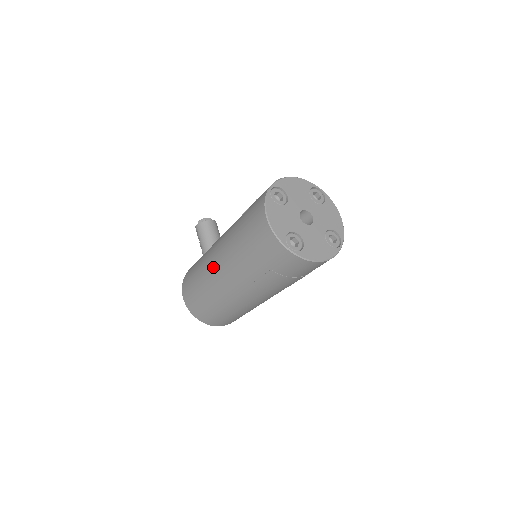
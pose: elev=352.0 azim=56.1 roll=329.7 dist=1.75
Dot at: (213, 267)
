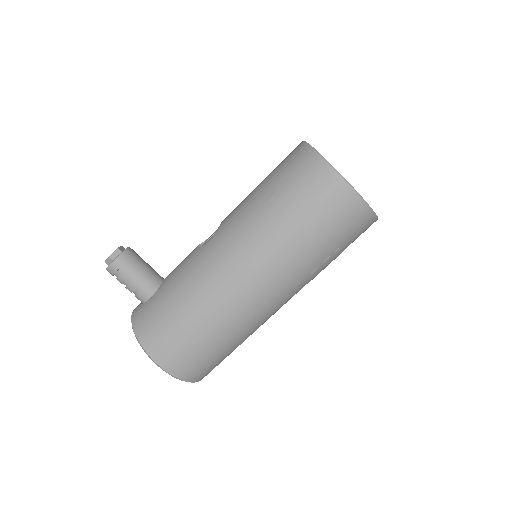
Dot at: (238, 287)
